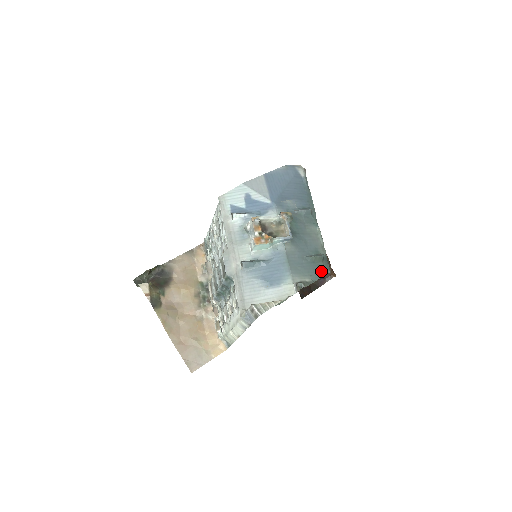
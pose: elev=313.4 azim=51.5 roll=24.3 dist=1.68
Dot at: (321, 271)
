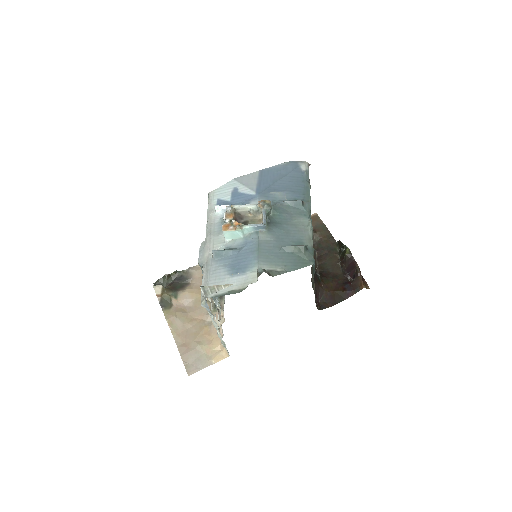
Dot at: (301, 262)
